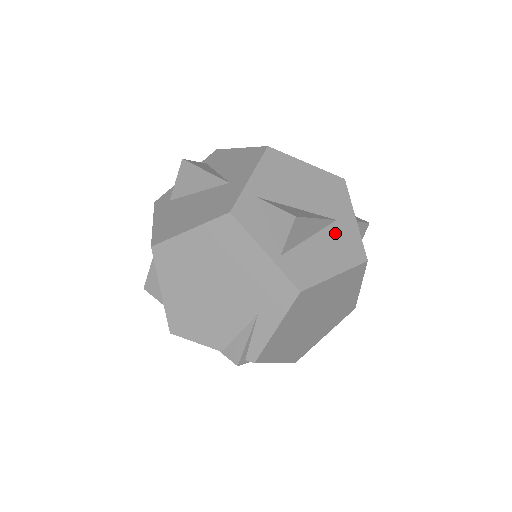
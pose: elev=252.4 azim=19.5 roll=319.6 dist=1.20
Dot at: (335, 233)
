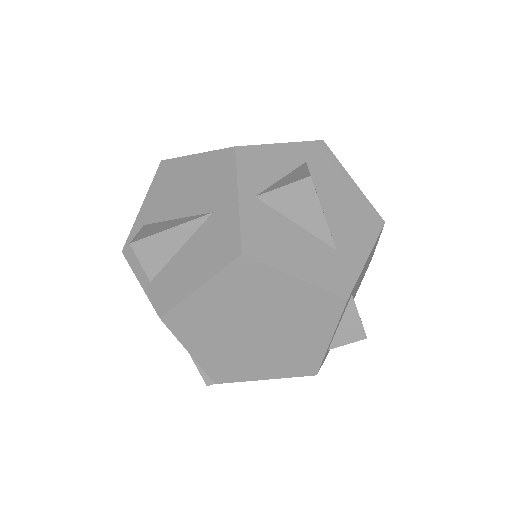
Dot at: (208, 231)
